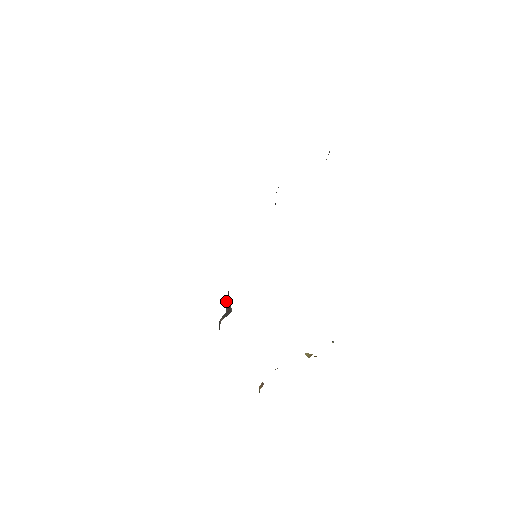
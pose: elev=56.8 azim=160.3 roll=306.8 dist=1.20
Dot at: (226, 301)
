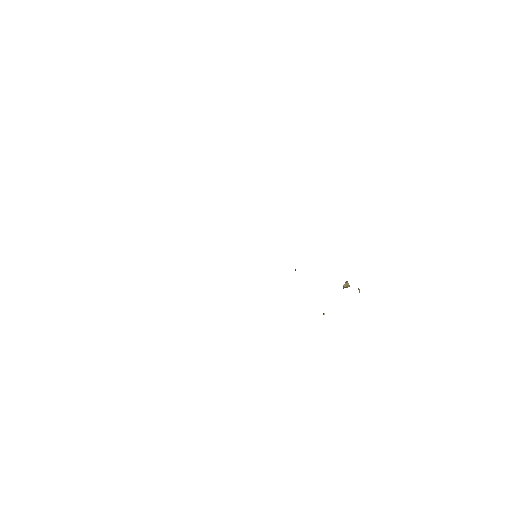
Dot at: occluded
